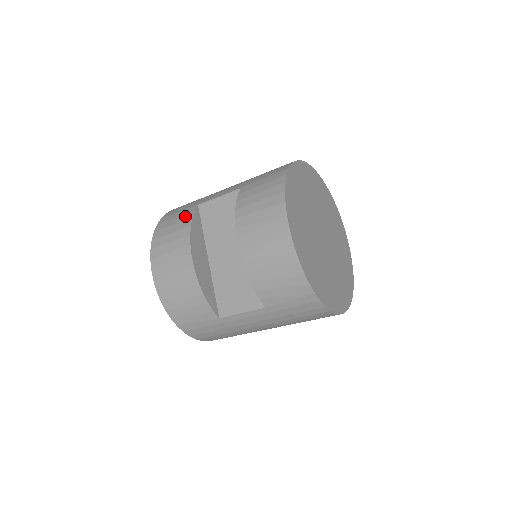
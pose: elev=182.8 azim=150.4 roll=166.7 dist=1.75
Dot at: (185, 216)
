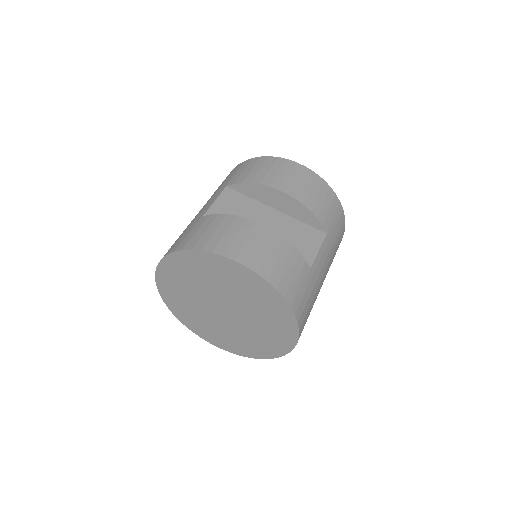
Dot at: (207, 221)
